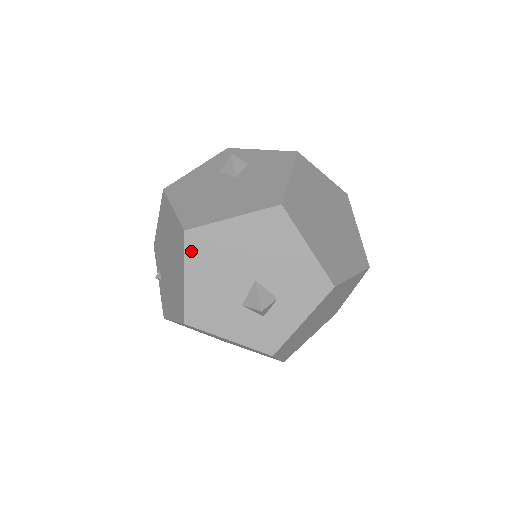
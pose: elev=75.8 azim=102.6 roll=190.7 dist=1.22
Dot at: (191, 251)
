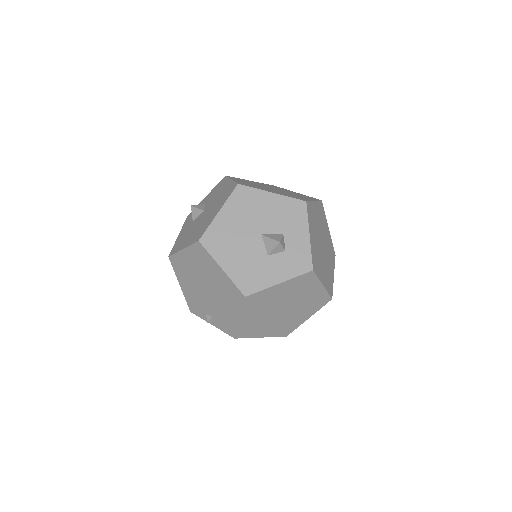
Dot at: (212, 249)
